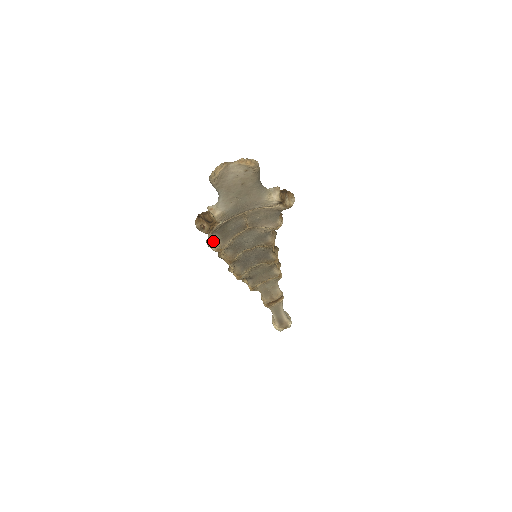
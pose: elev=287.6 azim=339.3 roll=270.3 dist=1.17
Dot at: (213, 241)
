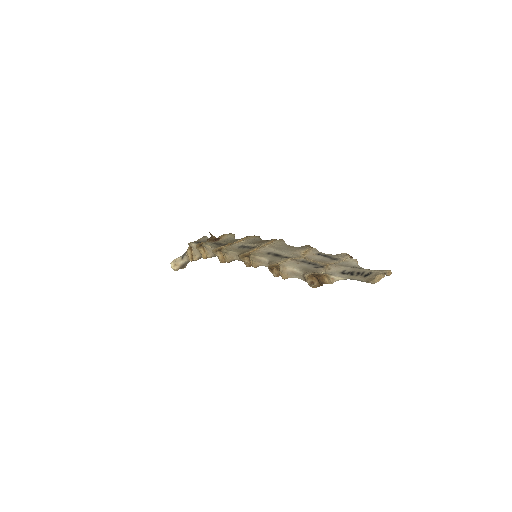
Dot at: (285, 275)
